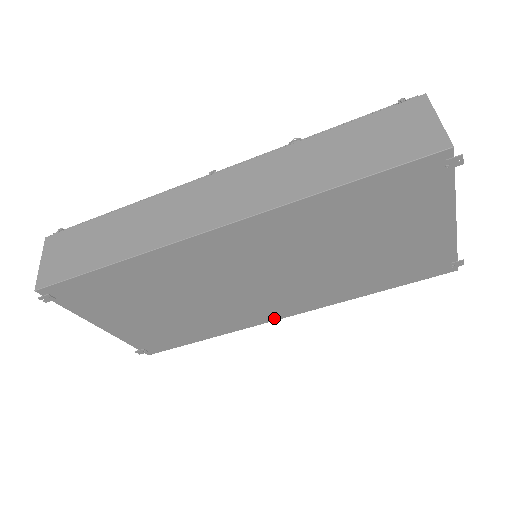
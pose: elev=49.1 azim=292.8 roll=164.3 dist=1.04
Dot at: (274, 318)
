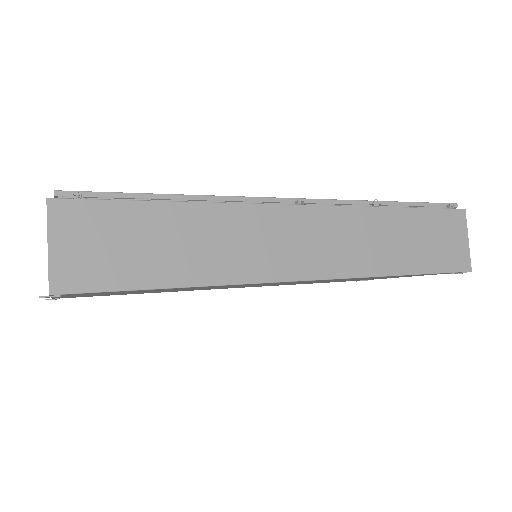
Dot at: occluded
